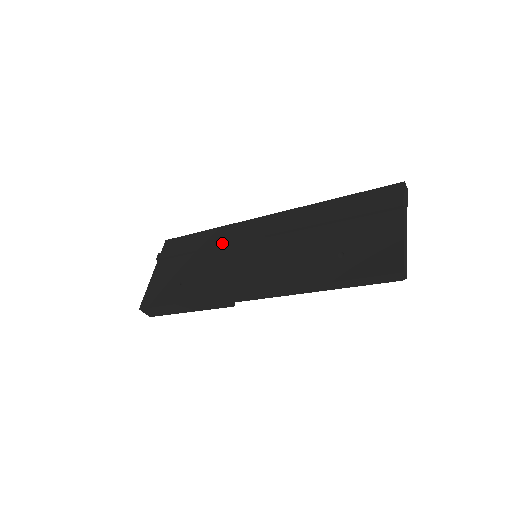
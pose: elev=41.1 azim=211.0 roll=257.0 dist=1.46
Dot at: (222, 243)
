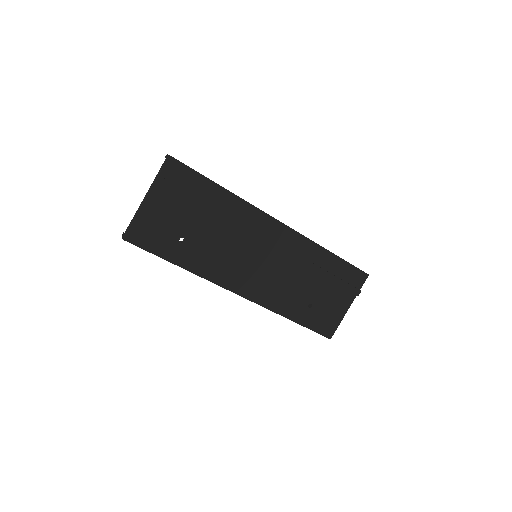
Dot at: (237, 227)
